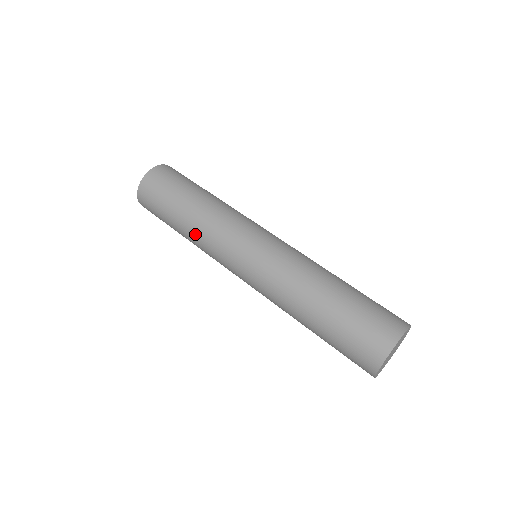
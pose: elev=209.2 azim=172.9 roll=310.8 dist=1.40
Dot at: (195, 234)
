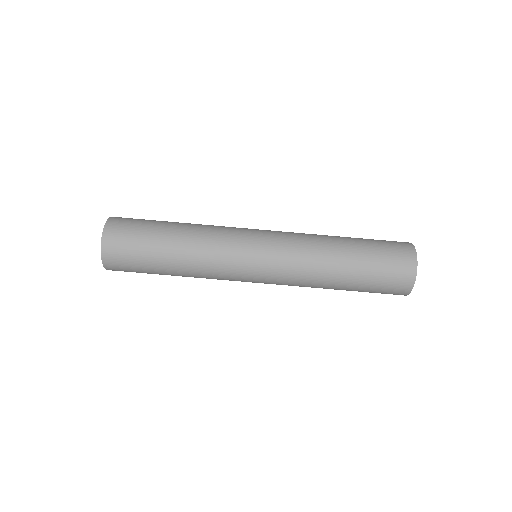
Dot at: (194, 263)
